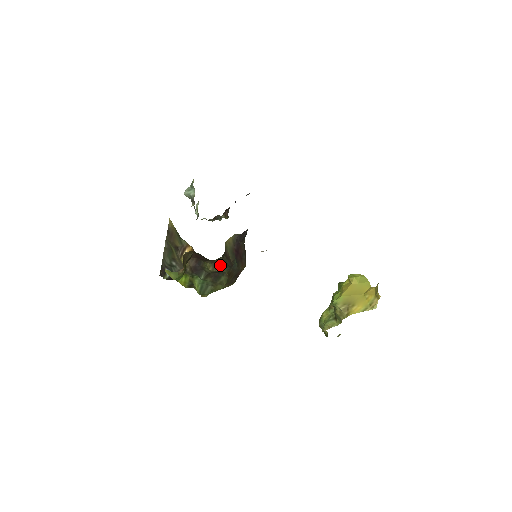
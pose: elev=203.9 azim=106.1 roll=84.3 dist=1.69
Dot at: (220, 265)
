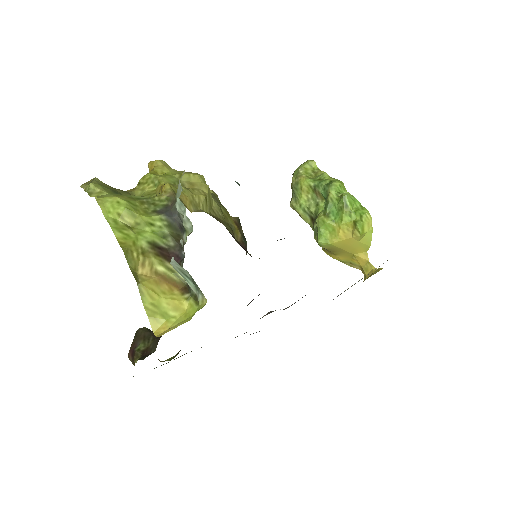
Dot at: occluded
